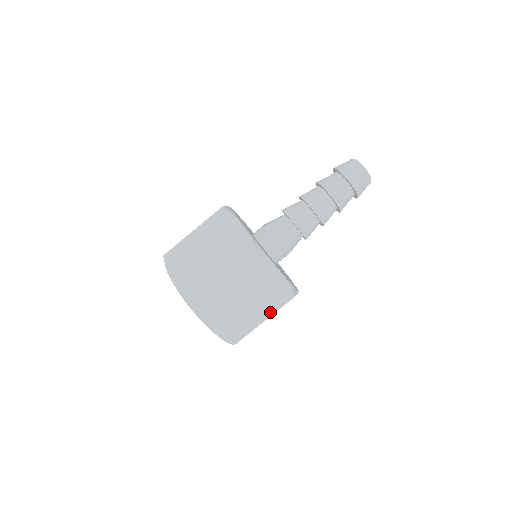
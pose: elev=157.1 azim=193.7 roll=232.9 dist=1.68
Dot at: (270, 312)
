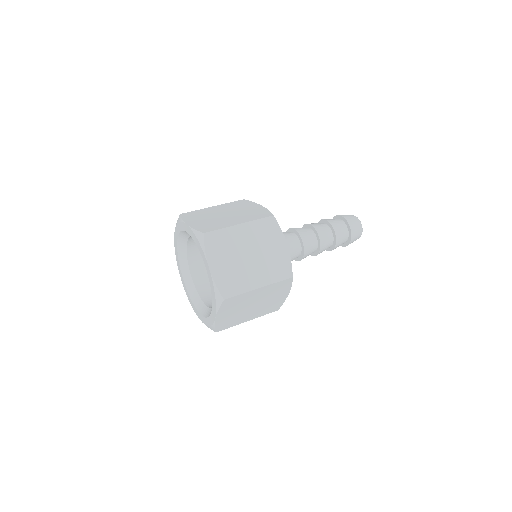
Dot at: (267, 281)
